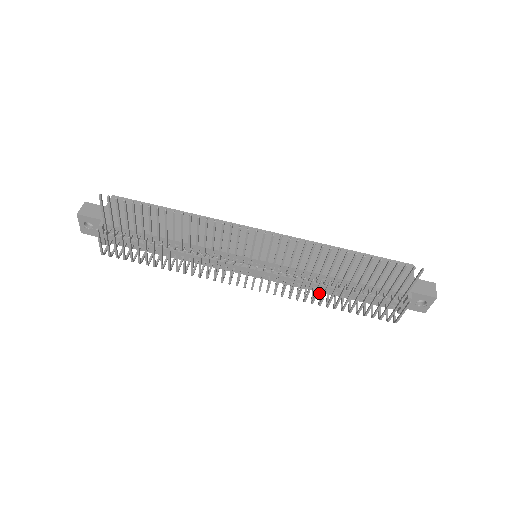
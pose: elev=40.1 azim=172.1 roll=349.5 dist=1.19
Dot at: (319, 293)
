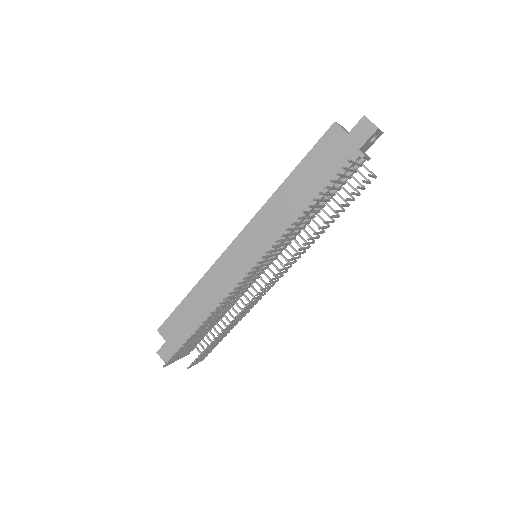
Dot at: occluded
